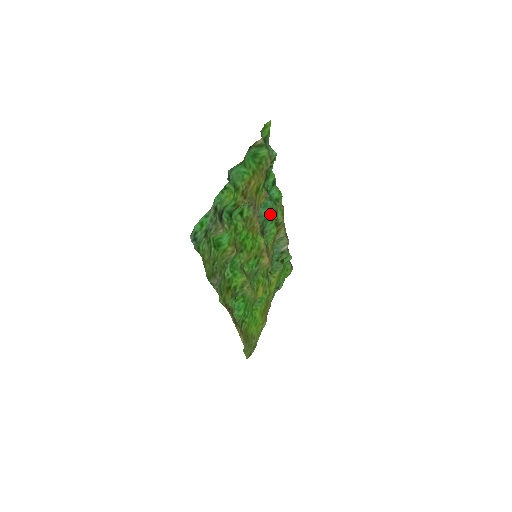
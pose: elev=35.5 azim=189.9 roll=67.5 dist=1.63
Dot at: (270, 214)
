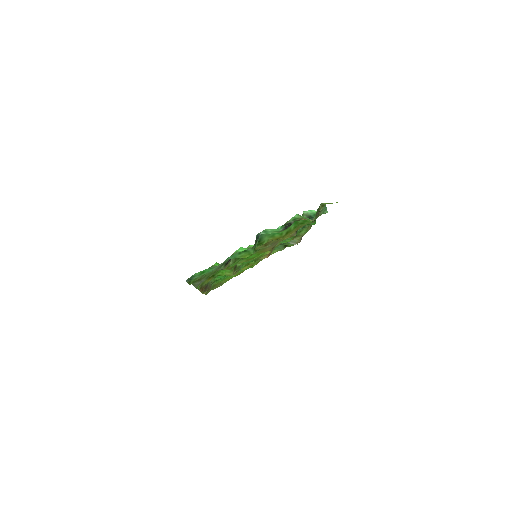
Dot at: occluded
